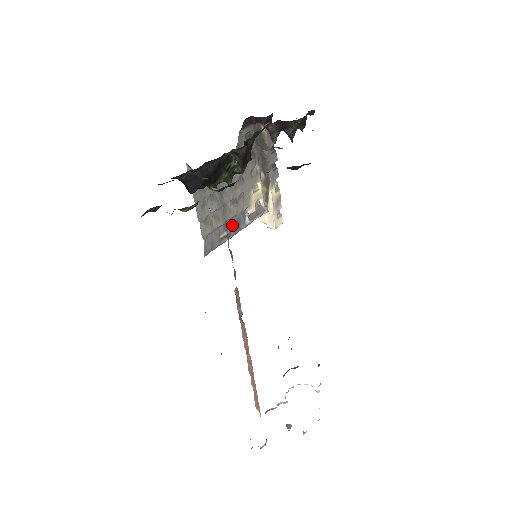
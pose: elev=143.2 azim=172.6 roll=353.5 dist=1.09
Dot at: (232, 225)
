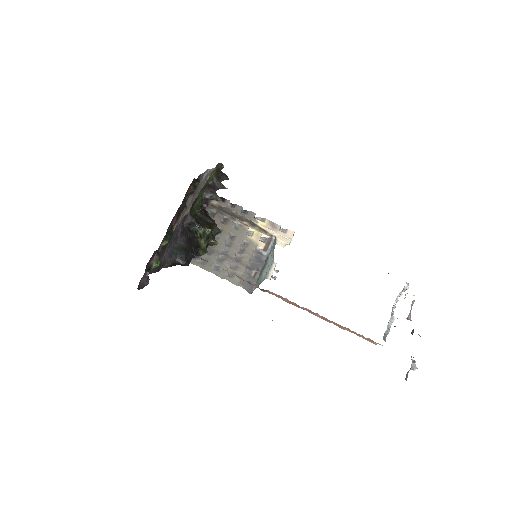
Dot at: (255, 264)
